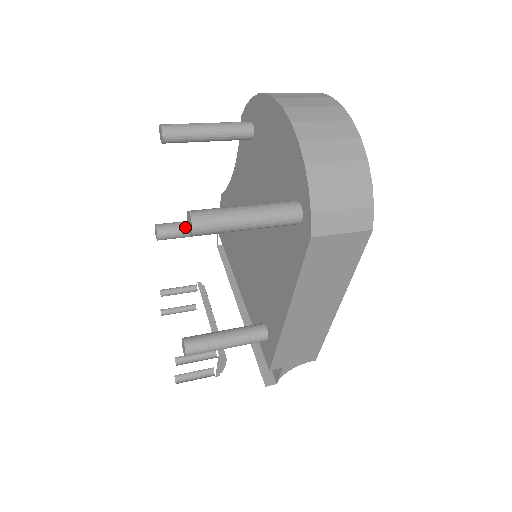
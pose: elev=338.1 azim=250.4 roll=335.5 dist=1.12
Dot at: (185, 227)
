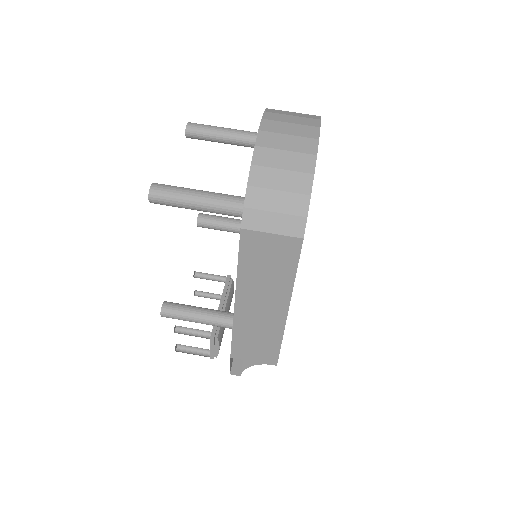
Dot at: (222, 221)
